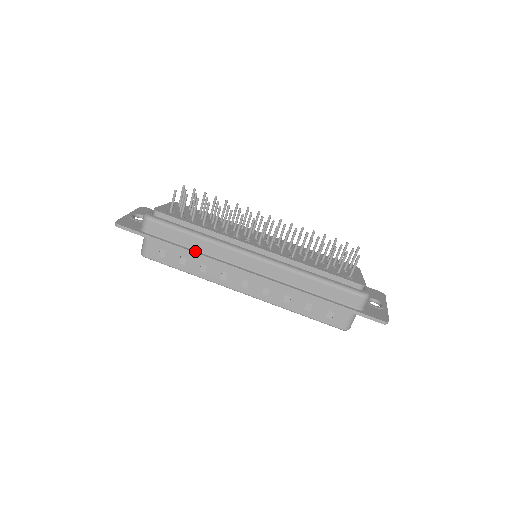
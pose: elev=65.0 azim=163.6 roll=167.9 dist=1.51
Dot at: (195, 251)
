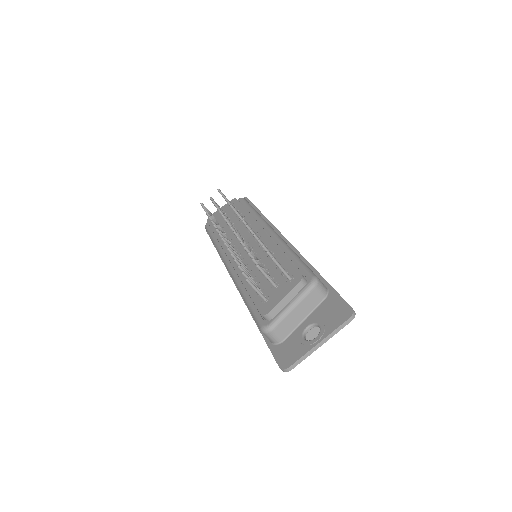
Dot at: occluded
